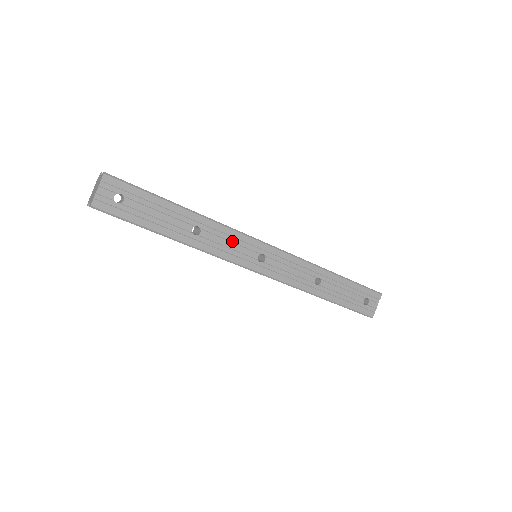
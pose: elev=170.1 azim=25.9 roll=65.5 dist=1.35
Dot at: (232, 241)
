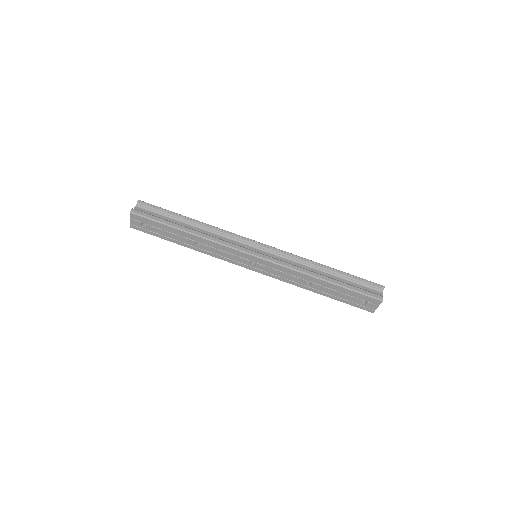
Dot at: (227, 252)
